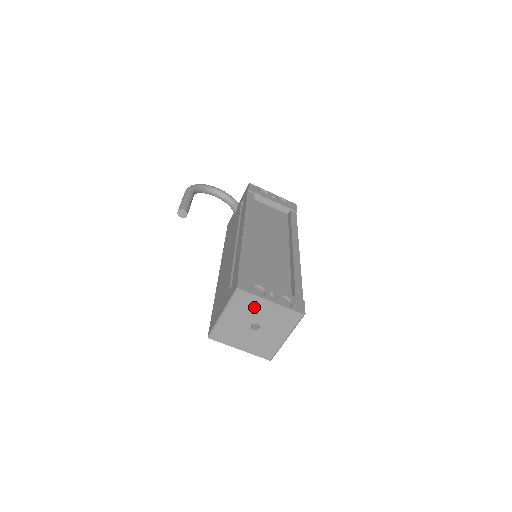
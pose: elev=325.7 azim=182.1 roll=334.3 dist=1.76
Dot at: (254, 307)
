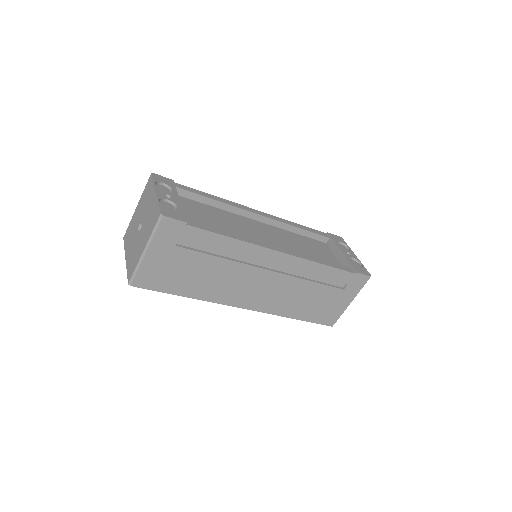
Dot at: (148, 199)
